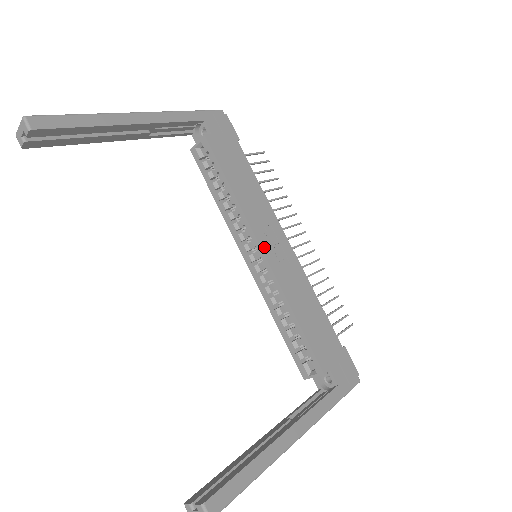
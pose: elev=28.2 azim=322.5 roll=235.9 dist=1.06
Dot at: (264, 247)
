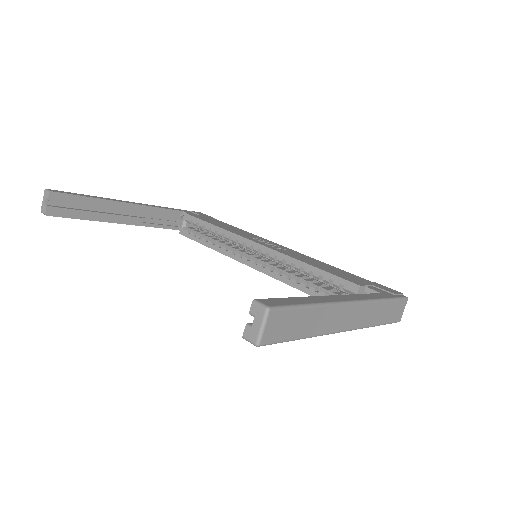
Dot at: (258, 242)
